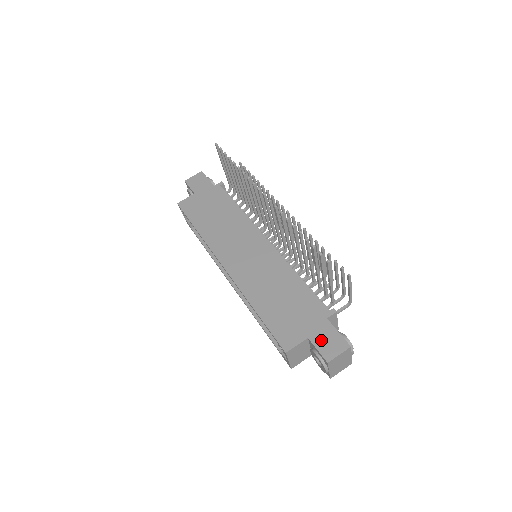
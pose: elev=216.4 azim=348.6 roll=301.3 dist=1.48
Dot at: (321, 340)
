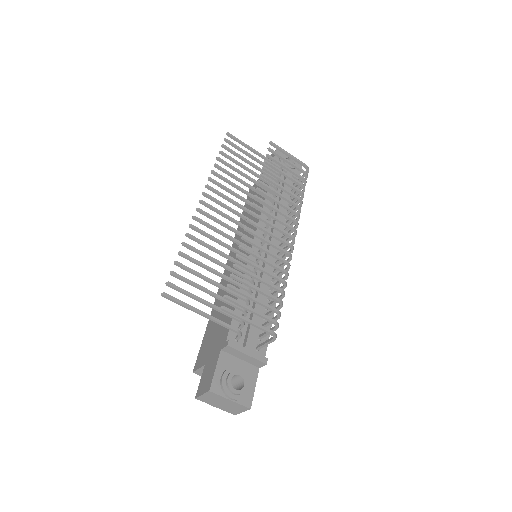
Dot at: (206, 372)
